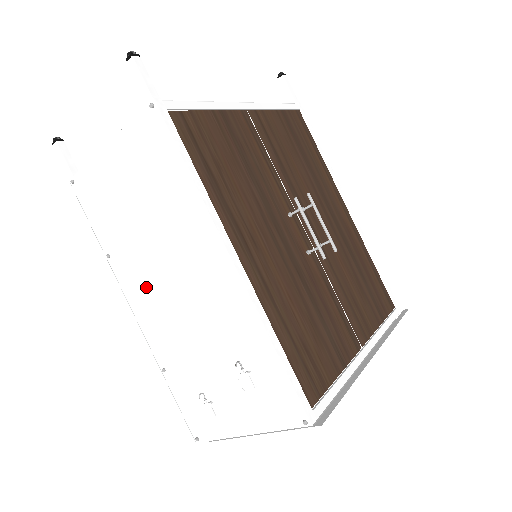
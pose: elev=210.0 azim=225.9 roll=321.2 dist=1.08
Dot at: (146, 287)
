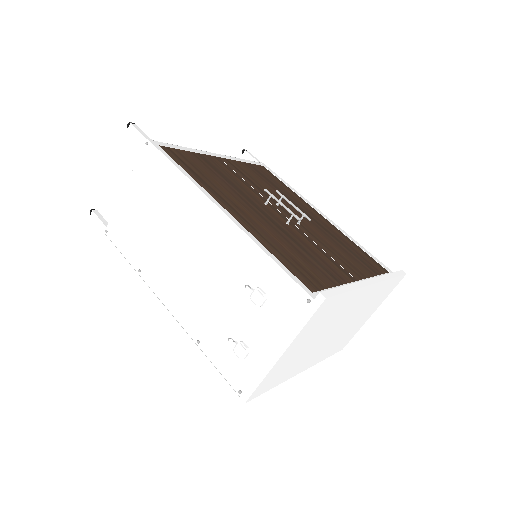
Dot at: (170, 276)
